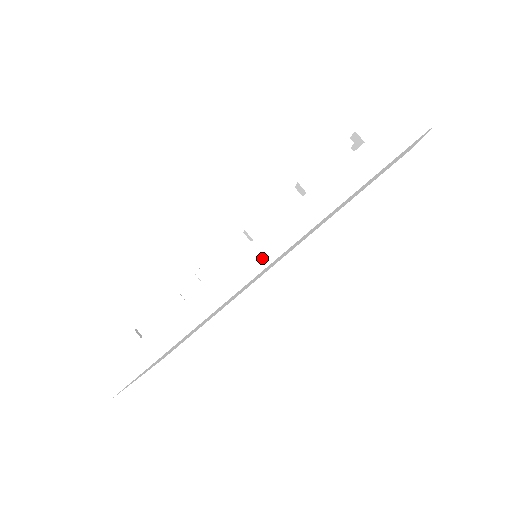
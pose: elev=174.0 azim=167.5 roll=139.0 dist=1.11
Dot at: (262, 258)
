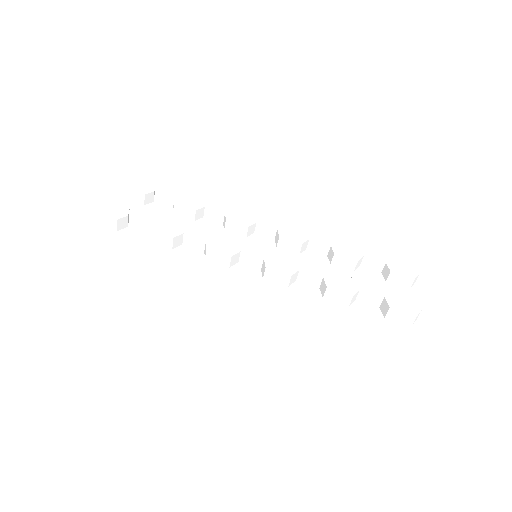
Dot at: (255, 301)
